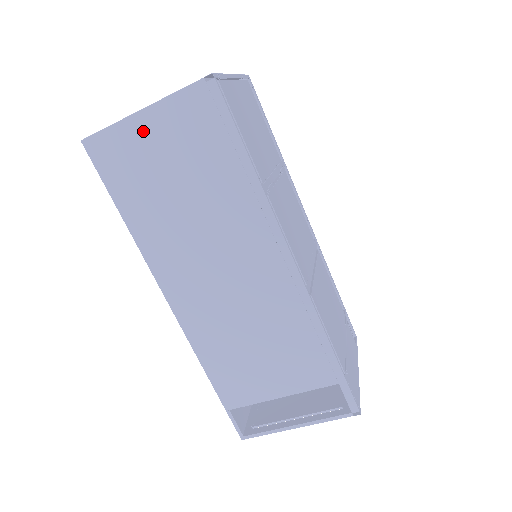
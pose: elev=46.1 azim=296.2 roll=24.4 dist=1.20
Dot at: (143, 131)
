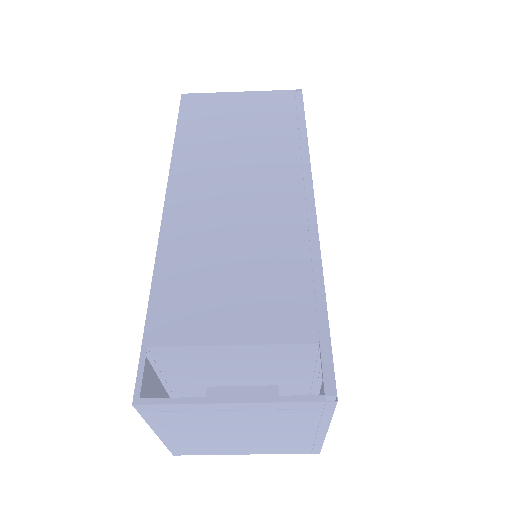
Dot at: (233, 100)
